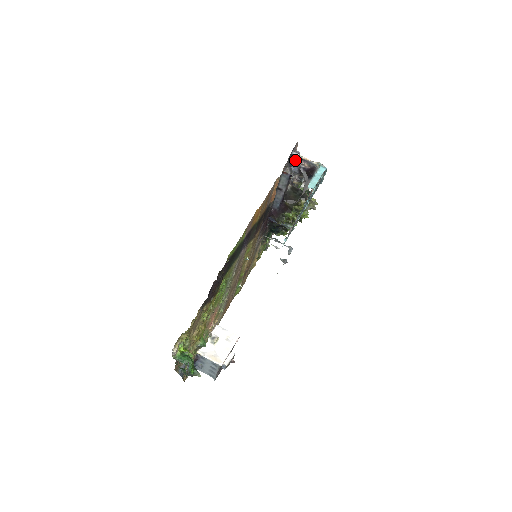
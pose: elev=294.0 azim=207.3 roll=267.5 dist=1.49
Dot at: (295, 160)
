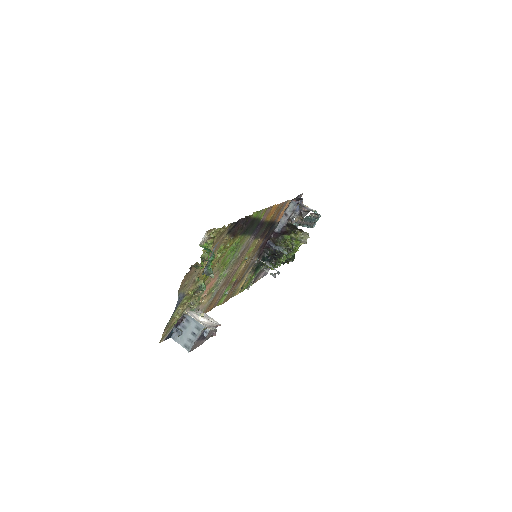
Dot at: occluded
